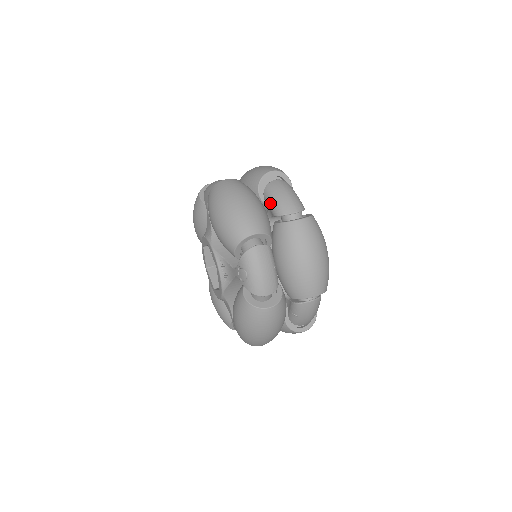
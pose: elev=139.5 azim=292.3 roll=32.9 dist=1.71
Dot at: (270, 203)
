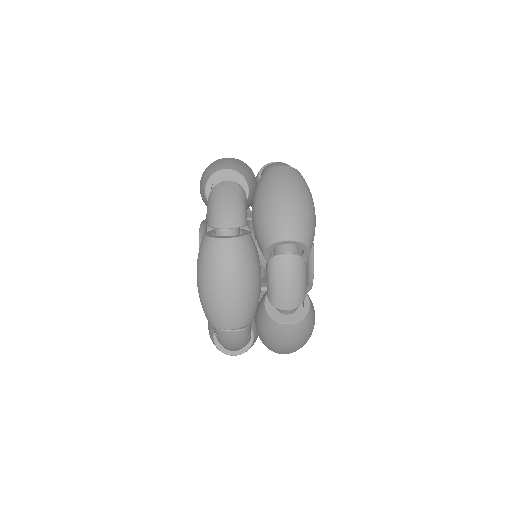
Dot at: (268, 282)
